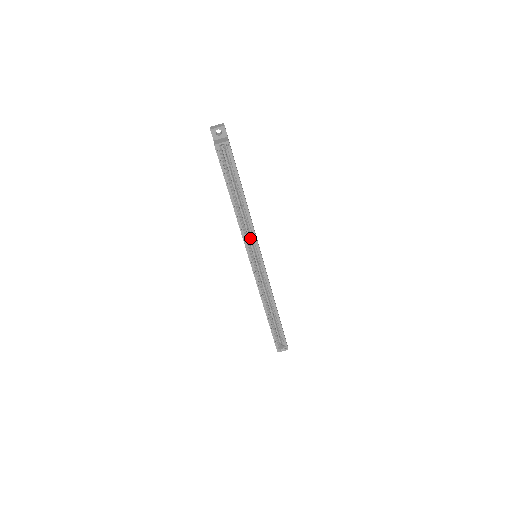
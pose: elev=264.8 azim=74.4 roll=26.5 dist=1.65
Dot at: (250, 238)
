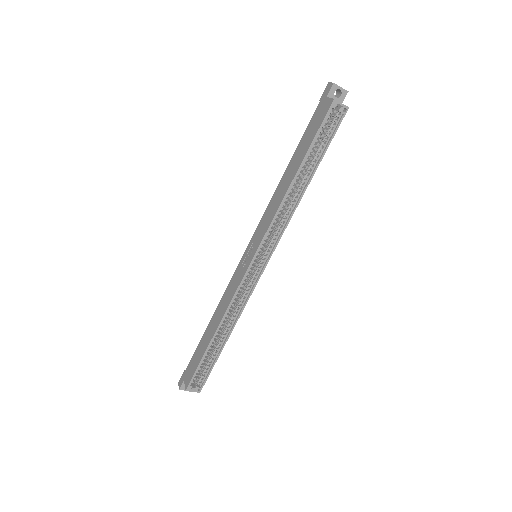
Dot at: (273, 230)
